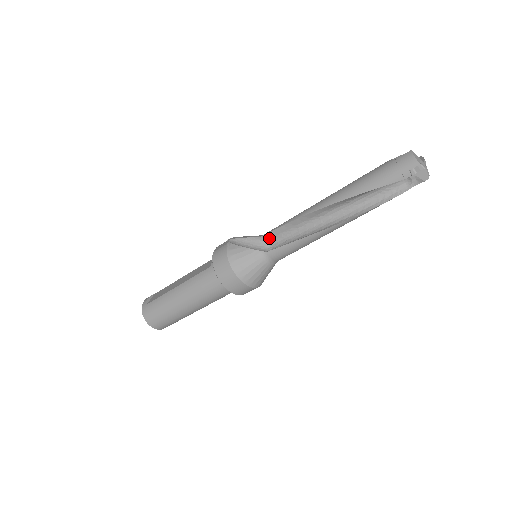
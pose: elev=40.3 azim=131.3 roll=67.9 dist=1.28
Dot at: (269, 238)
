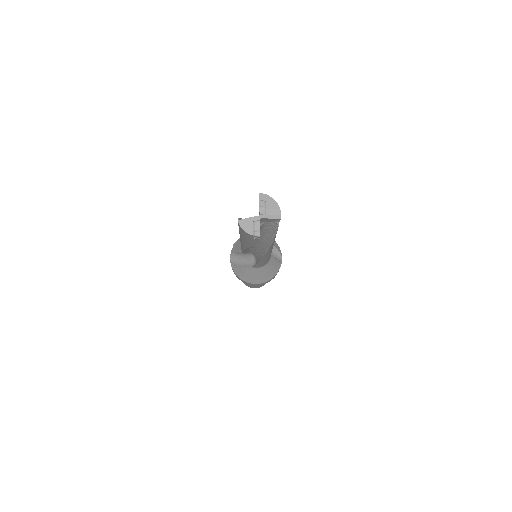
Dot at: (247, 252)
